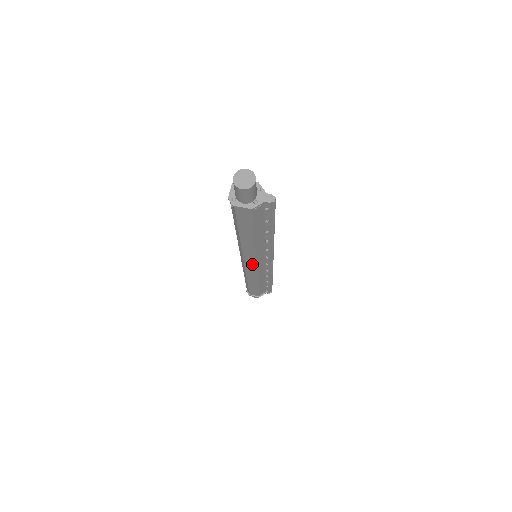
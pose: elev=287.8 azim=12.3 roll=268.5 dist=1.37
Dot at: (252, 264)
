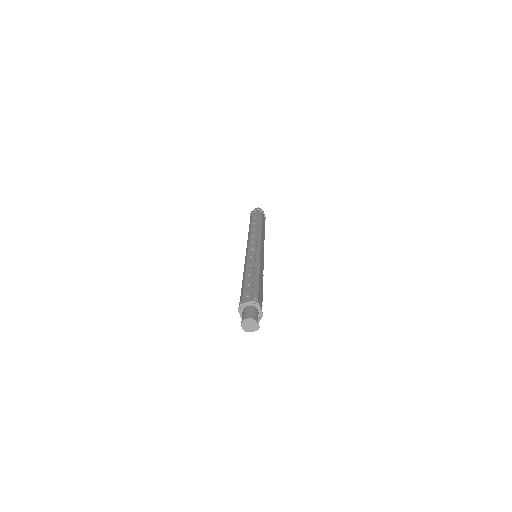
Dot at: occluded
